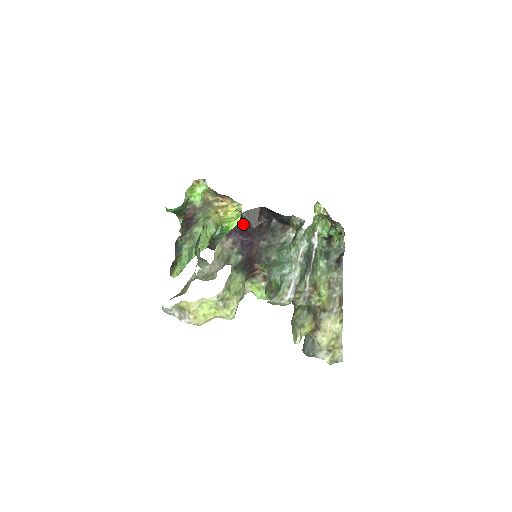
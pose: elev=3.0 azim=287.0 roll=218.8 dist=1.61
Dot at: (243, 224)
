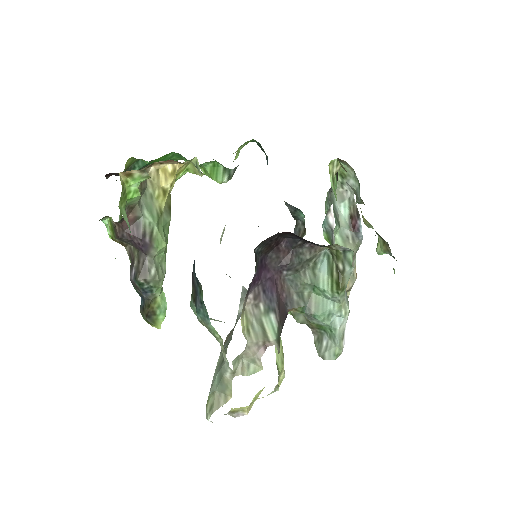
Dot at: (257, 261)
